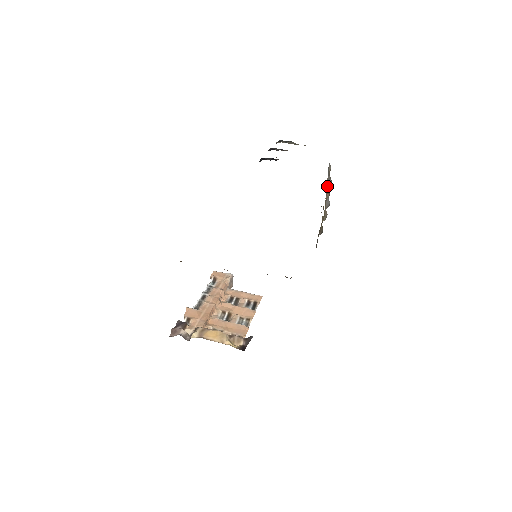
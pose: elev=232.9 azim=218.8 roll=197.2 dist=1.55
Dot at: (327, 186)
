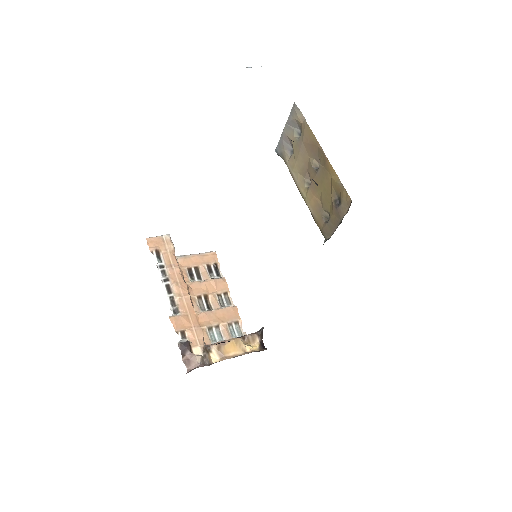
Dot at: (312, 150)
